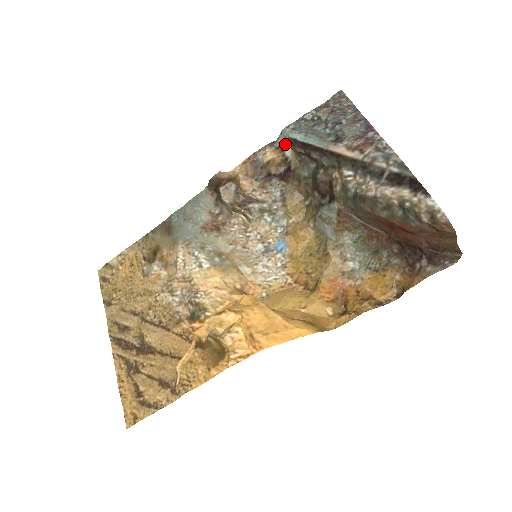
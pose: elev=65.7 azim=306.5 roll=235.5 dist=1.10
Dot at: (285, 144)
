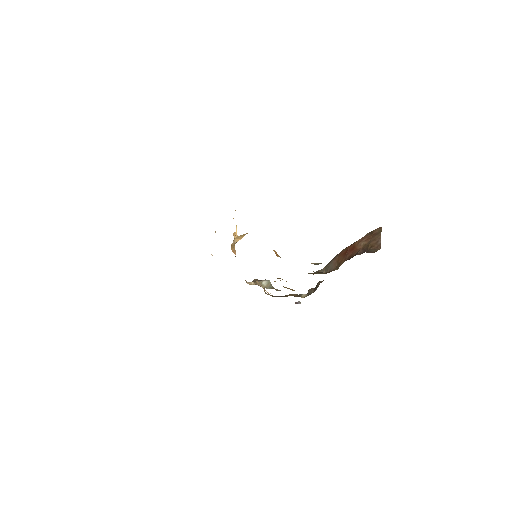
Dot at: occluded
